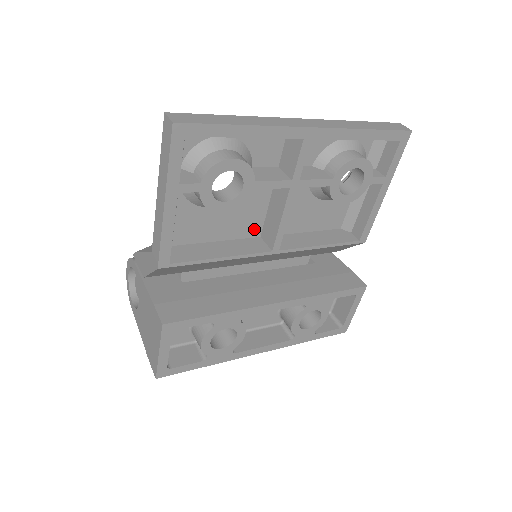
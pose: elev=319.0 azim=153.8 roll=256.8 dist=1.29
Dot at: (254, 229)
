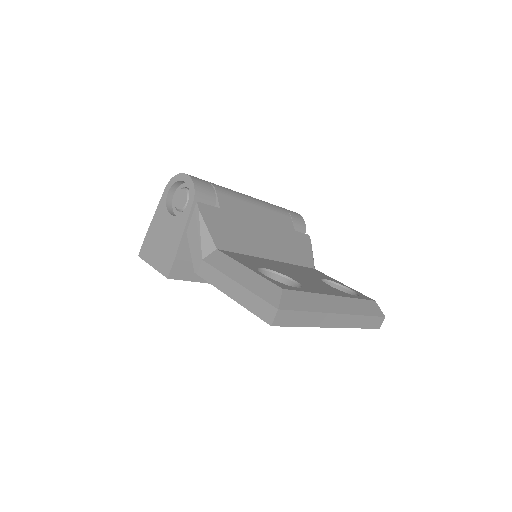
Dot at: occluded
